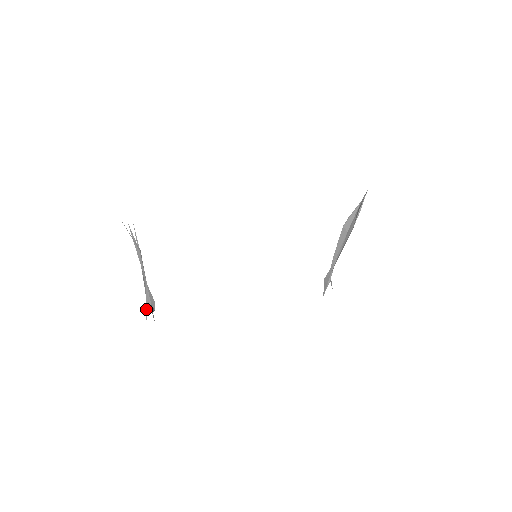
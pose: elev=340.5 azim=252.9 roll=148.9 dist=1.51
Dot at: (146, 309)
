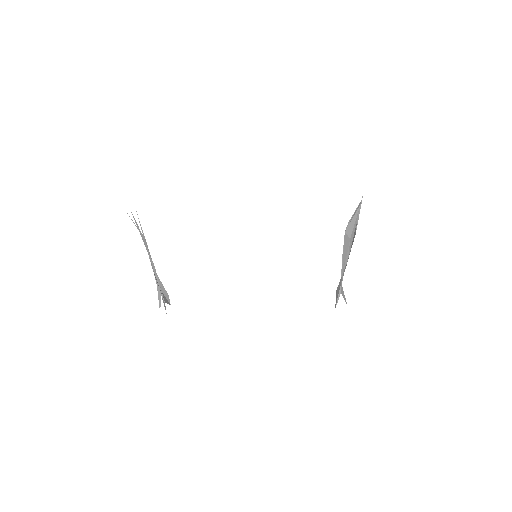
Dot at: (159, 299)
